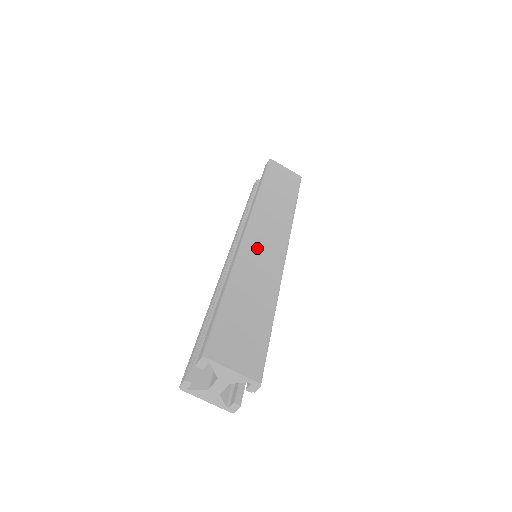
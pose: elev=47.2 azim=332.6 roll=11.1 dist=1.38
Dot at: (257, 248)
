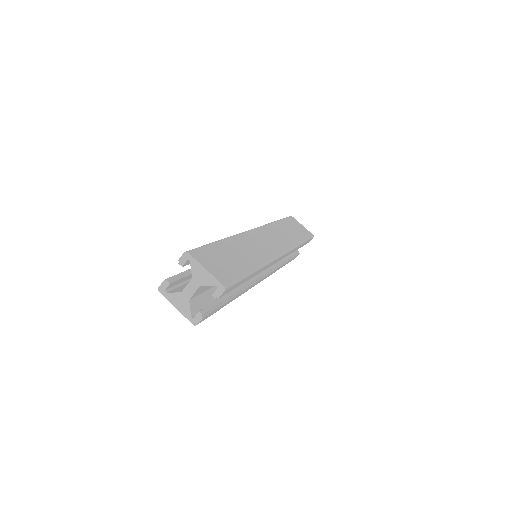
Dot at: (257, 239)
